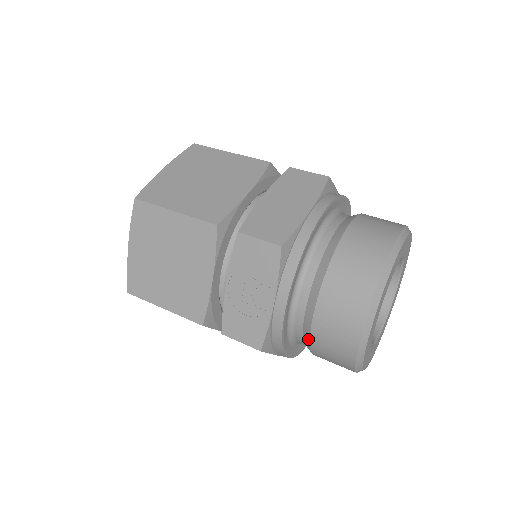
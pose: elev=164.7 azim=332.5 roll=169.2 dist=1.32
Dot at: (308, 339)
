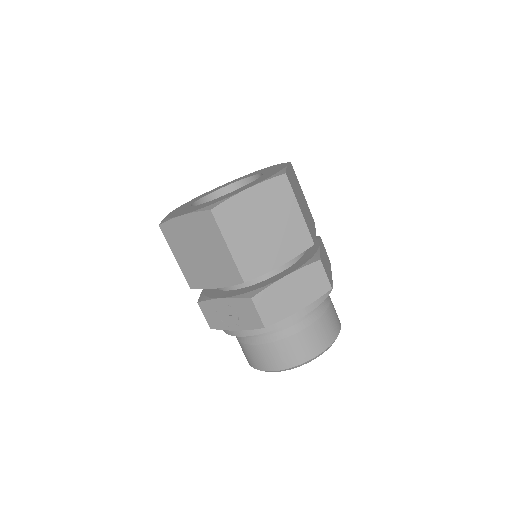
Dot at: (239, 339)
